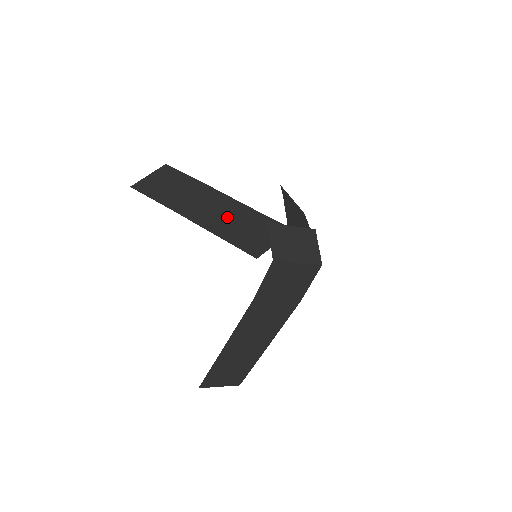
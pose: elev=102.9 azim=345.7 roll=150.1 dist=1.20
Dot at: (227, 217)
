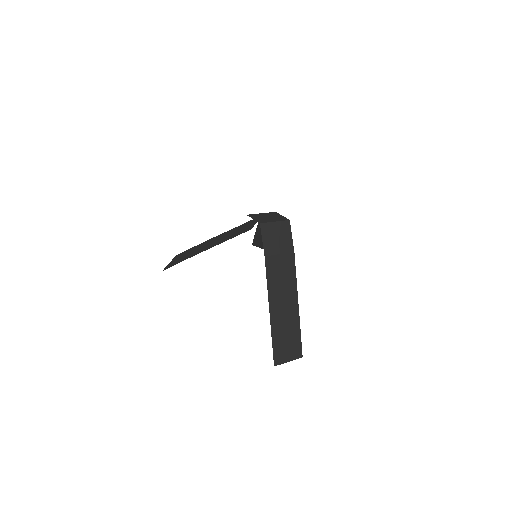
Dot at: (225, 236)
